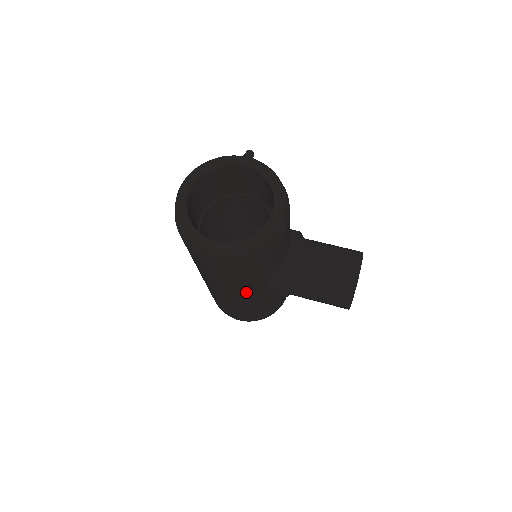
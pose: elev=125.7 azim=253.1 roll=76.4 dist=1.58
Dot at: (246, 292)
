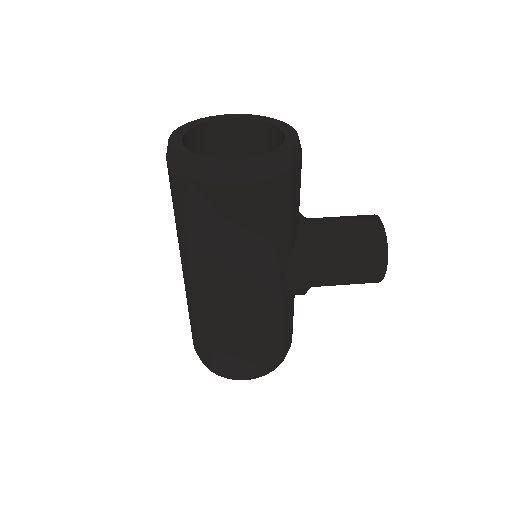
Dot at: (267, 275)
